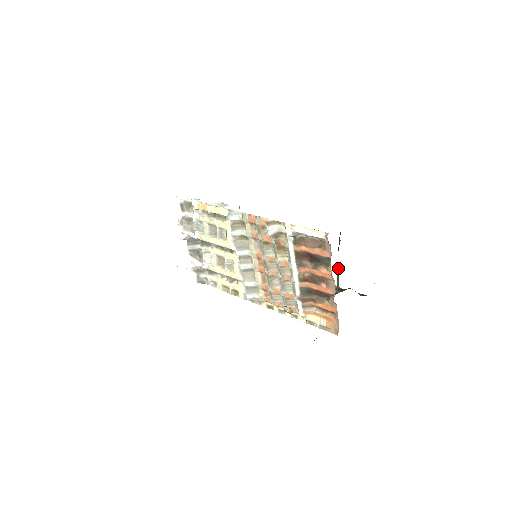
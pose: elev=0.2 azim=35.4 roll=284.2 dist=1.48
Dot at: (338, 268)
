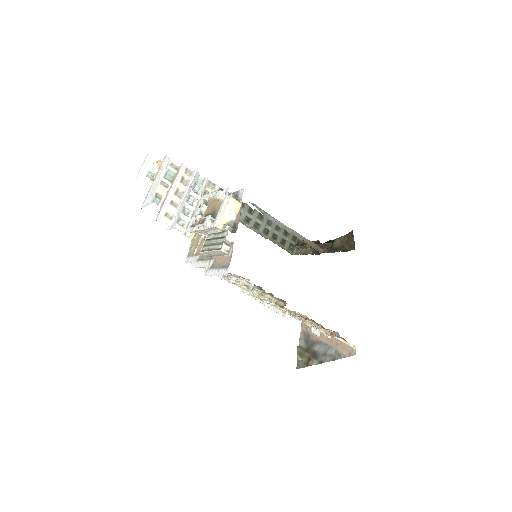
Dot at: (308, 246)
